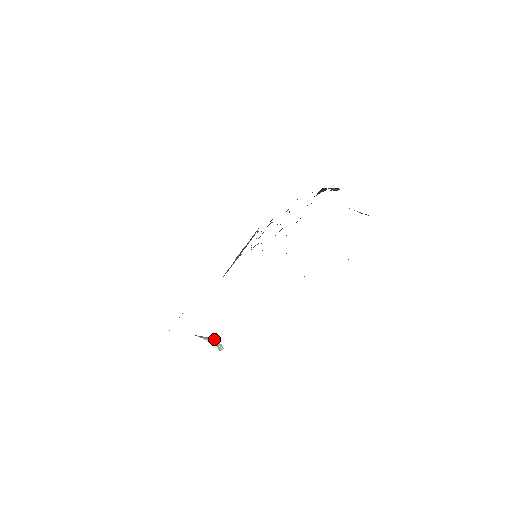
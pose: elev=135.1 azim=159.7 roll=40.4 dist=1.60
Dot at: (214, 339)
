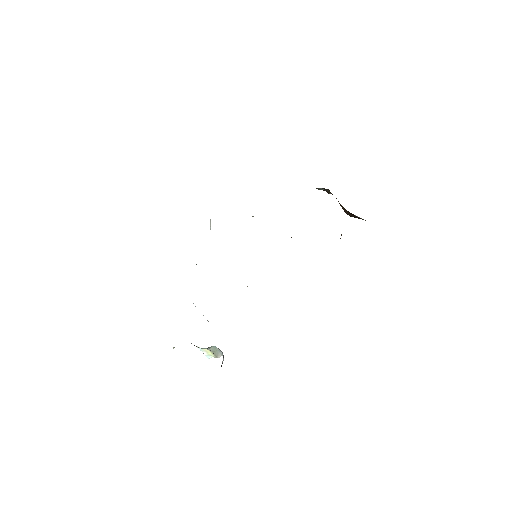
Dot at: (215, 348)
